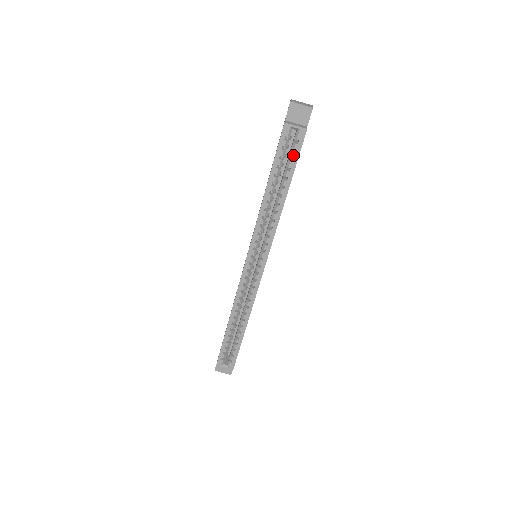
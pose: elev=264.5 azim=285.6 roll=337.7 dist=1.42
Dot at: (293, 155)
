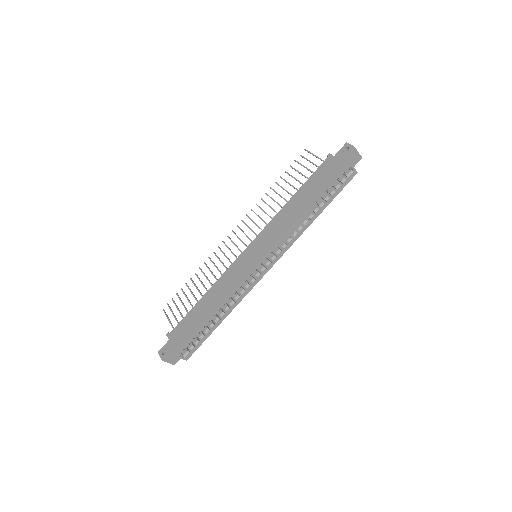
Dot at: (340, 187)
